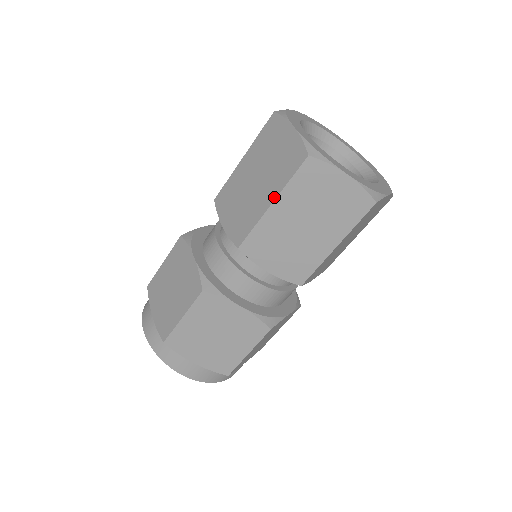
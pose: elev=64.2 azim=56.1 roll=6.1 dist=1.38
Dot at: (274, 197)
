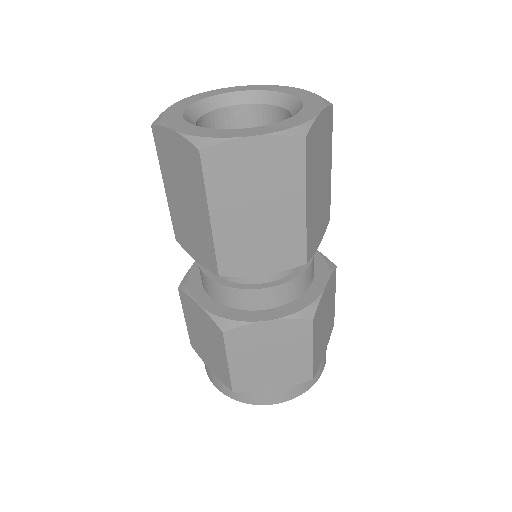
Dot at: (206, 210)
